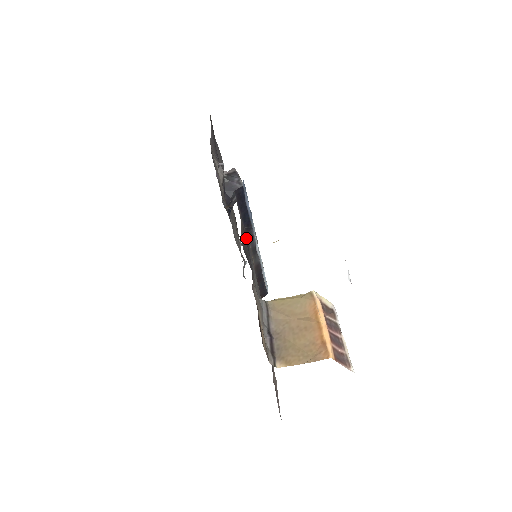
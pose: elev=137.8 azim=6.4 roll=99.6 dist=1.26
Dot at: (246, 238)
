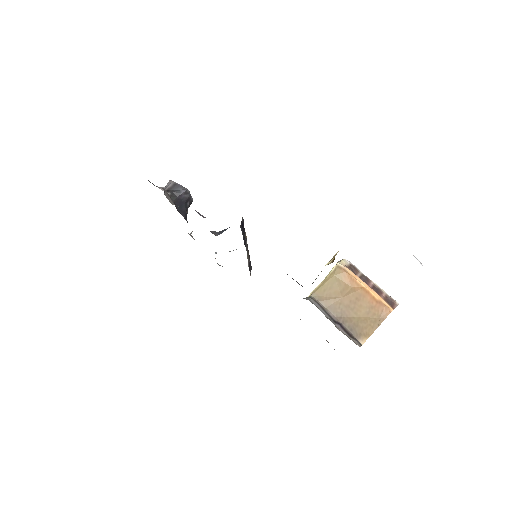
Dot at: occluded
